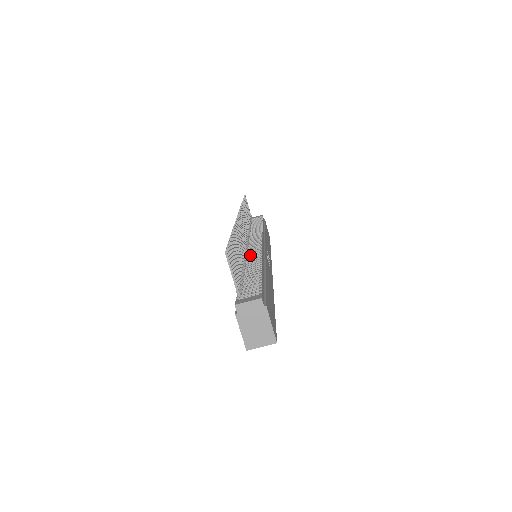
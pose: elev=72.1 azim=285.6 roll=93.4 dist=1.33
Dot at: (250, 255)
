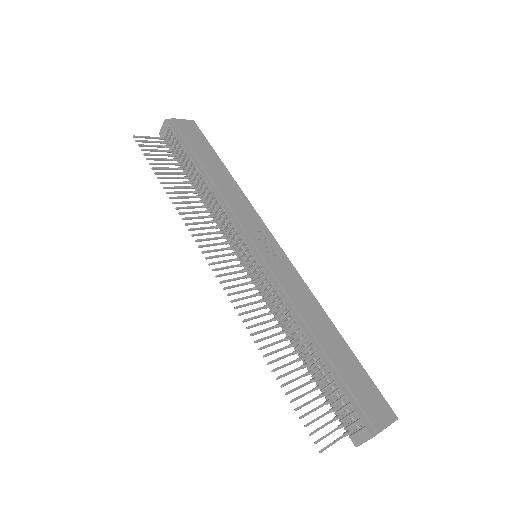
Dot at: (271, 301)
